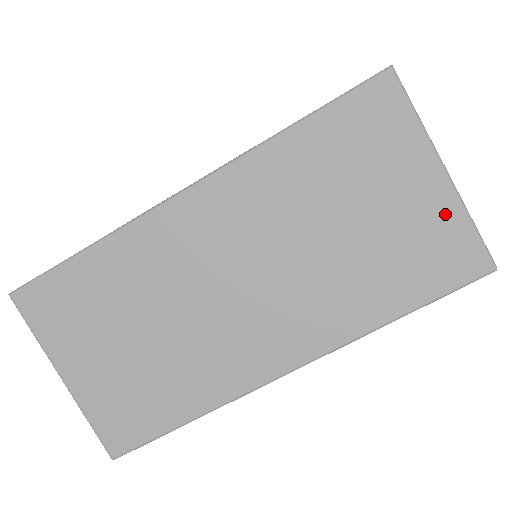
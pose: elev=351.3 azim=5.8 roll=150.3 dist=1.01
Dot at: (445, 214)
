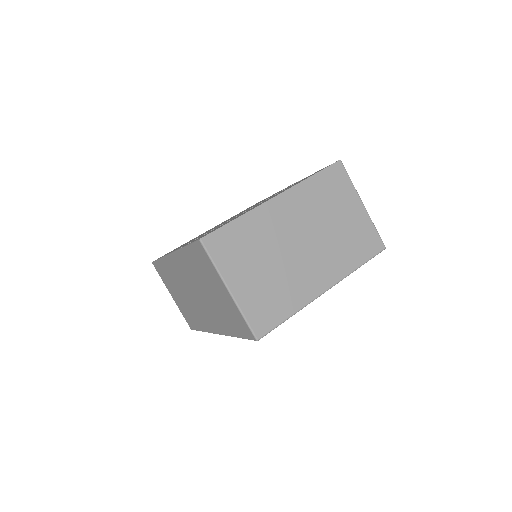
Dot at: (234, 308)
